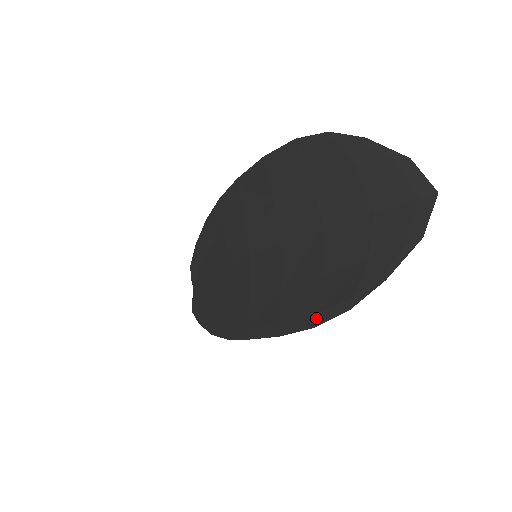
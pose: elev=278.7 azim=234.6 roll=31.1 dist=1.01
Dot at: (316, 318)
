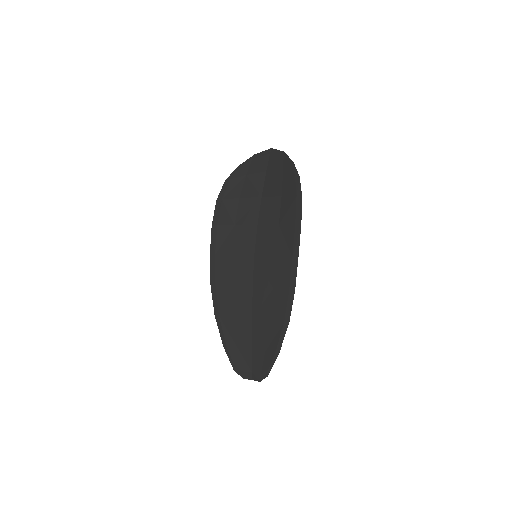
Dot at: (298, 195)
